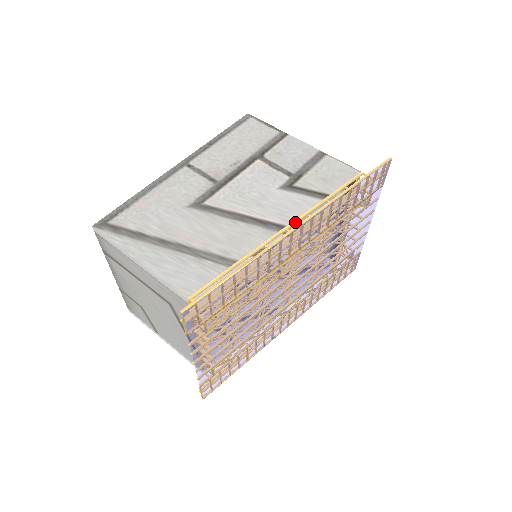
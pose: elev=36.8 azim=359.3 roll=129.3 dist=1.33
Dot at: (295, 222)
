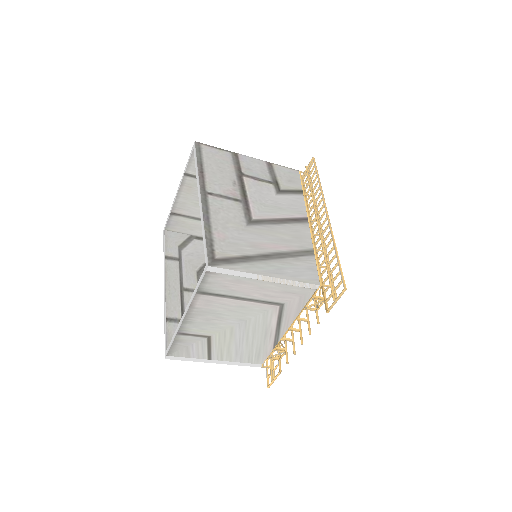
Dot at: (308, 213)
